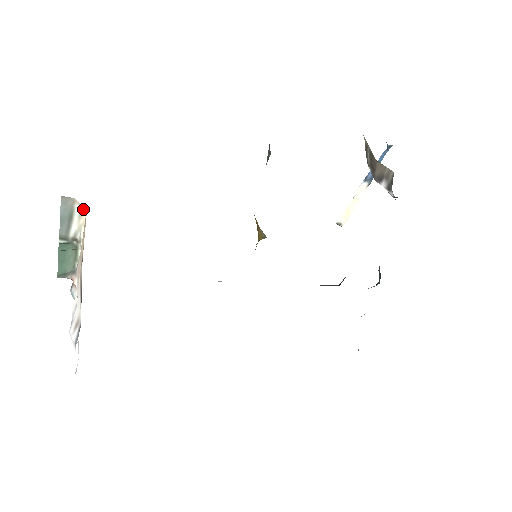
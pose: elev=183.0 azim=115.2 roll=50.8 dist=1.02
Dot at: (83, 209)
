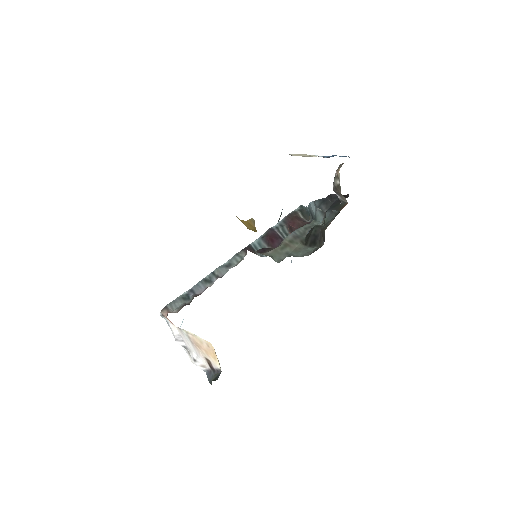
Dot at: (209, 343)
